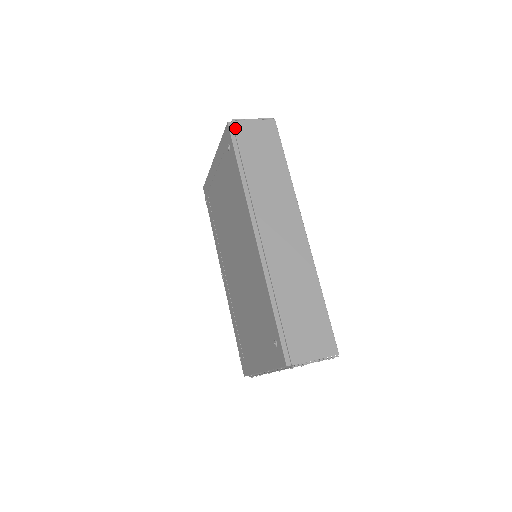
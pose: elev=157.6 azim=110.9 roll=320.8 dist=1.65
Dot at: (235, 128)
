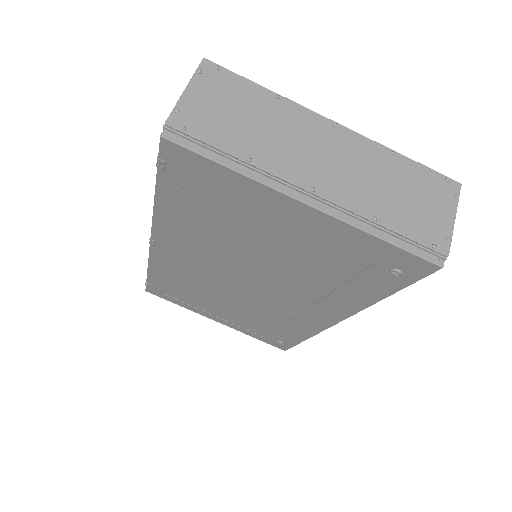
Dot at: occluded
